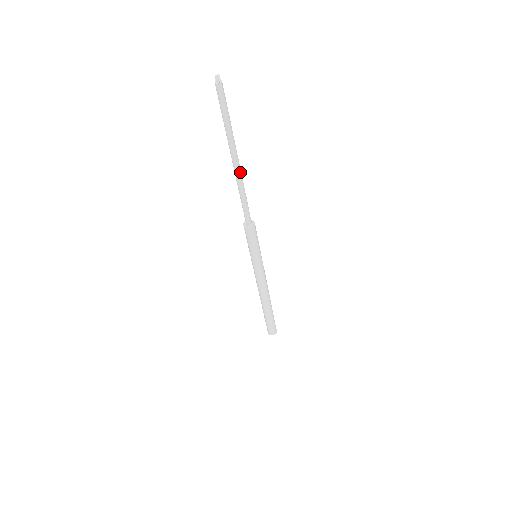
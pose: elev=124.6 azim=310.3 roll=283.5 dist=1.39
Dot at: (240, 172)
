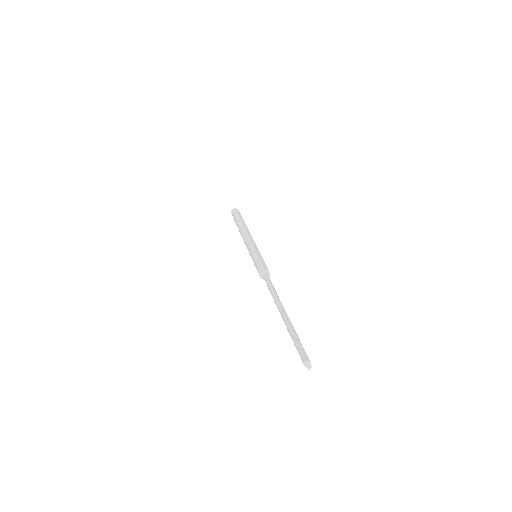
Dot at: occluded
